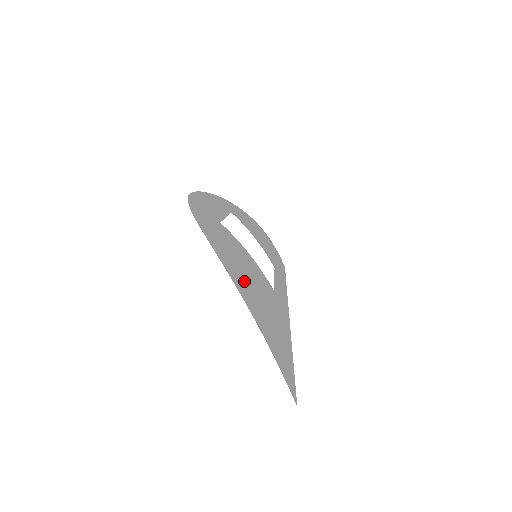
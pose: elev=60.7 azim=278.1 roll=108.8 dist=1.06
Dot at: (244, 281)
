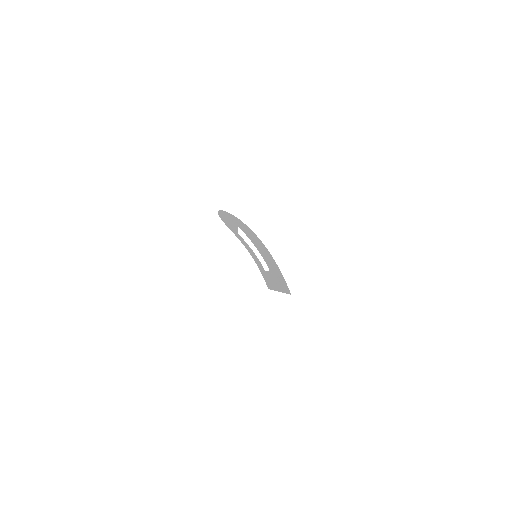
Dot at: (259, 242)
